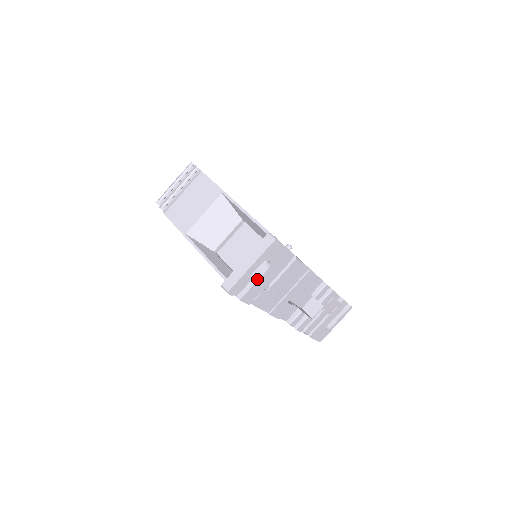
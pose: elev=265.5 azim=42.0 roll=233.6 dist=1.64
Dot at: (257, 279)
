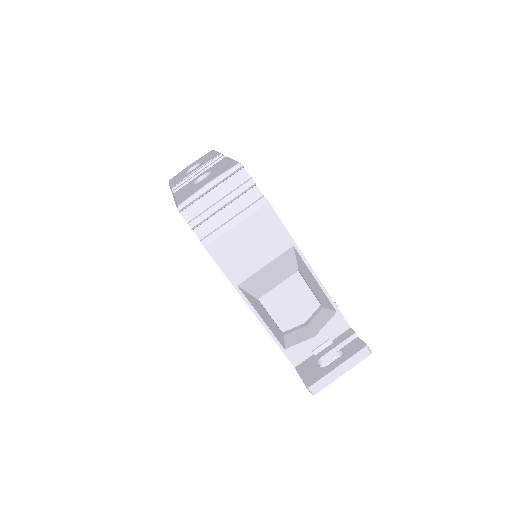
Dot at: (325, 365)
